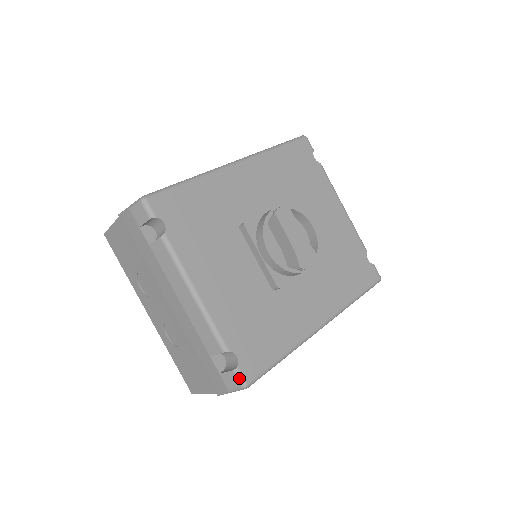
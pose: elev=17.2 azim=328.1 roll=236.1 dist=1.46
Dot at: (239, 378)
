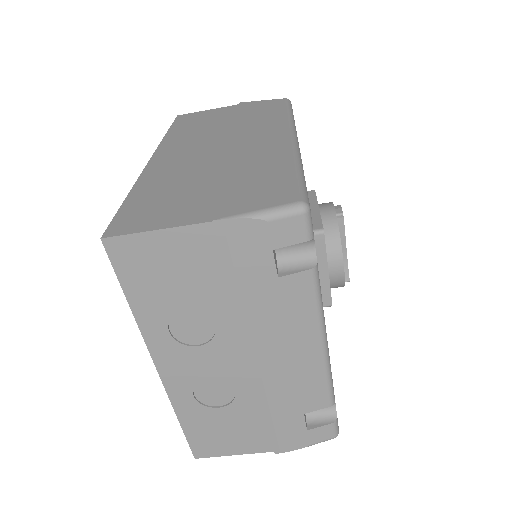
Dot at: (336, 429)
